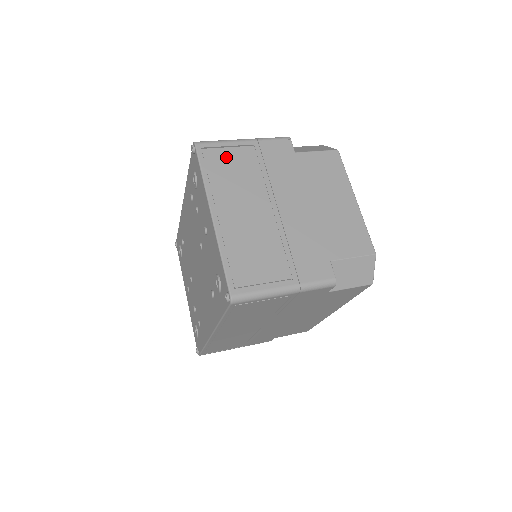
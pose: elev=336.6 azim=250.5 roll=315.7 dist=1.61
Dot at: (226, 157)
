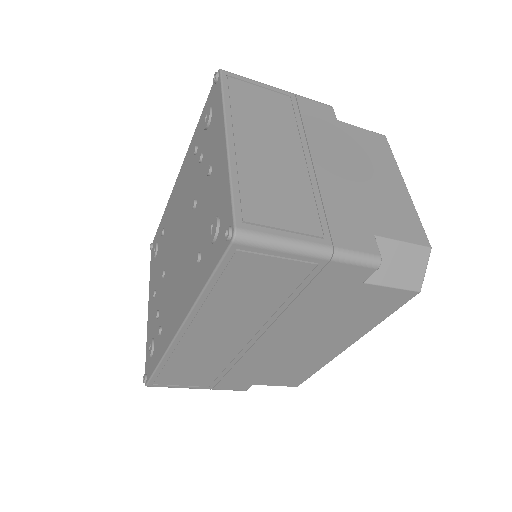
Dot at: (256, 93)
